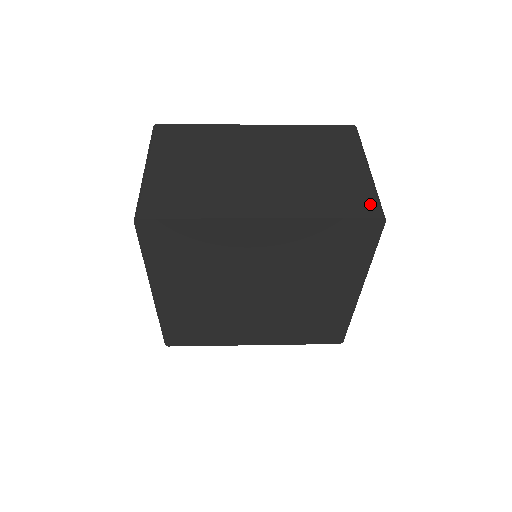
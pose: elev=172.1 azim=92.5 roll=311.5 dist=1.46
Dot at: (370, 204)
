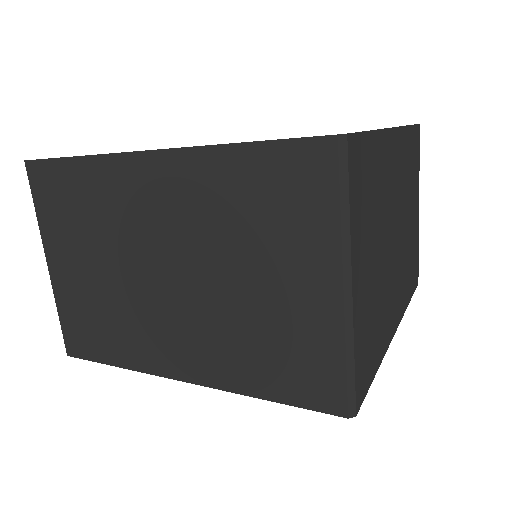
Dot at: (331, 386)
